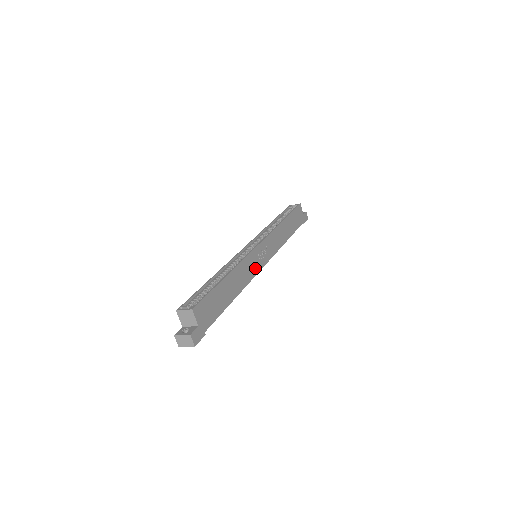
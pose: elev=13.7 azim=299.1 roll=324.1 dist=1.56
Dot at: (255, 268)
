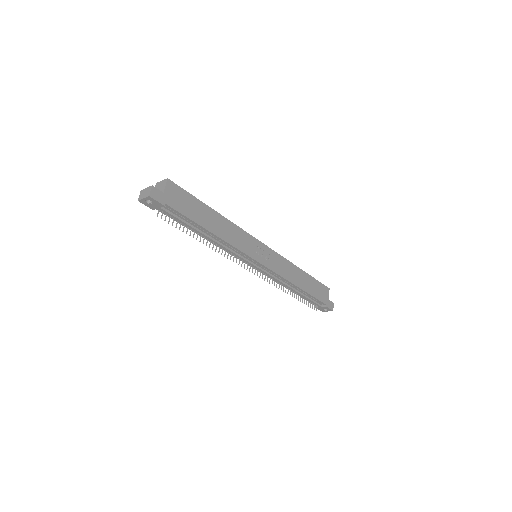
Dot at: (247, 249)
